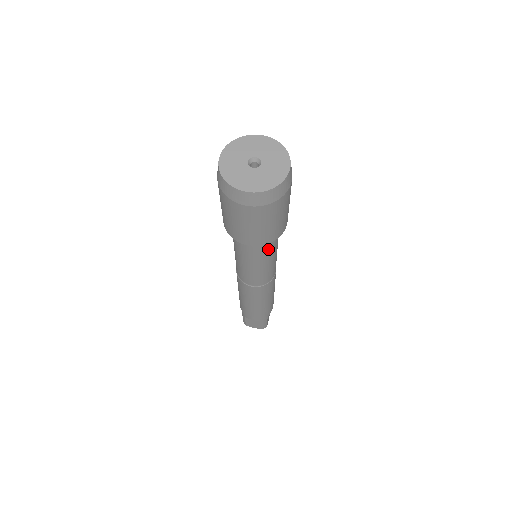
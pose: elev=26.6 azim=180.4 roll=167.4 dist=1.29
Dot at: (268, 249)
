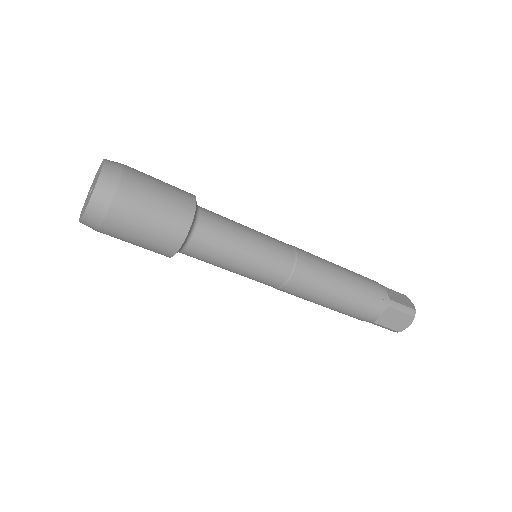
Dot at: (218, 233)
